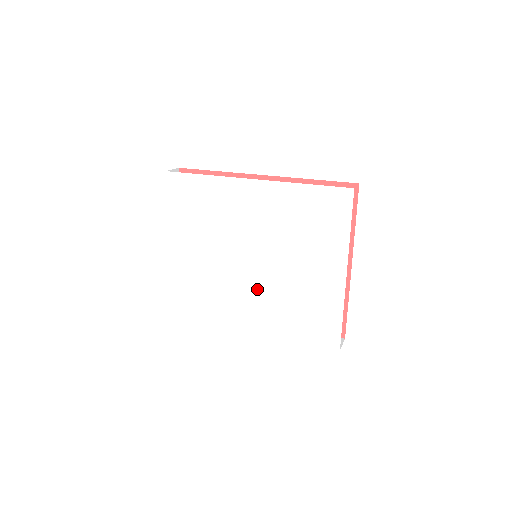
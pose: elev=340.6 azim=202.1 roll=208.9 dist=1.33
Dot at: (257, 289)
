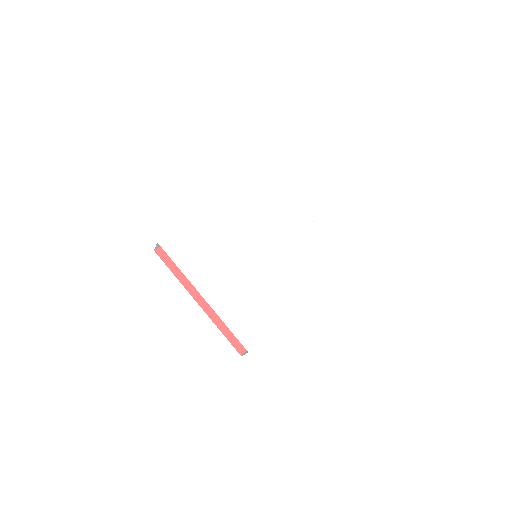
Dot at: (279, 268)
